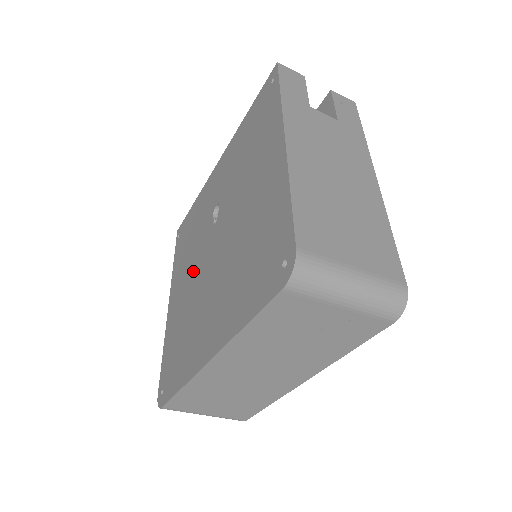
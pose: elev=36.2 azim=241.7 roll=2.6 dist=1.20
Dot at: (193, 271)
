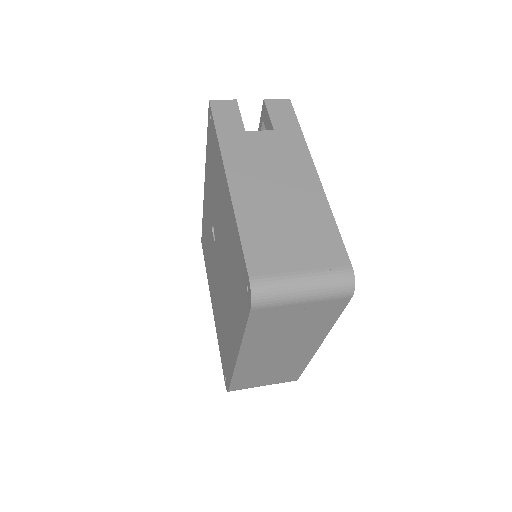
Dot at: (215, 282)
